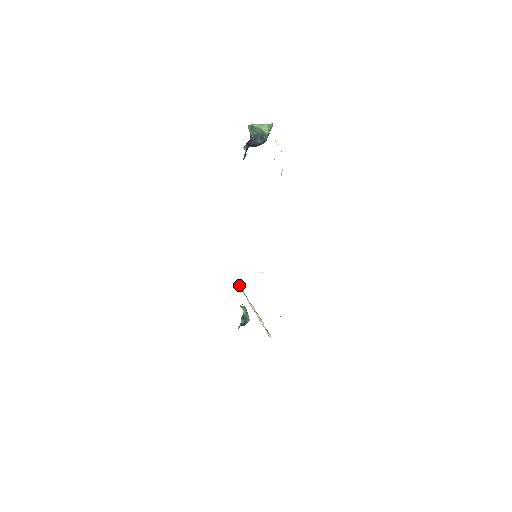
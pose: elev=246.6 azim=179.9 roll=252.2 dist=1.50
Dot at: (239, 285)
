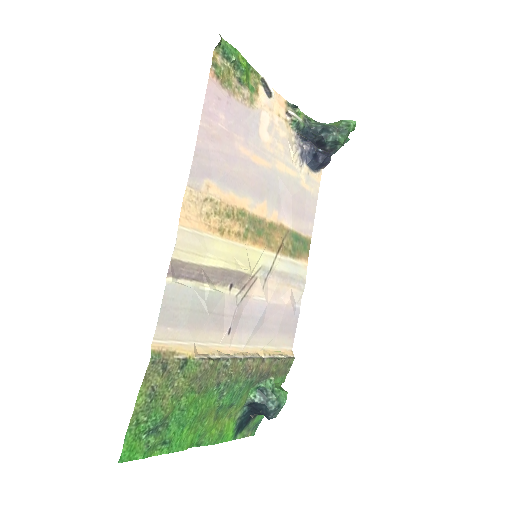
Dot at: (289, 353)
